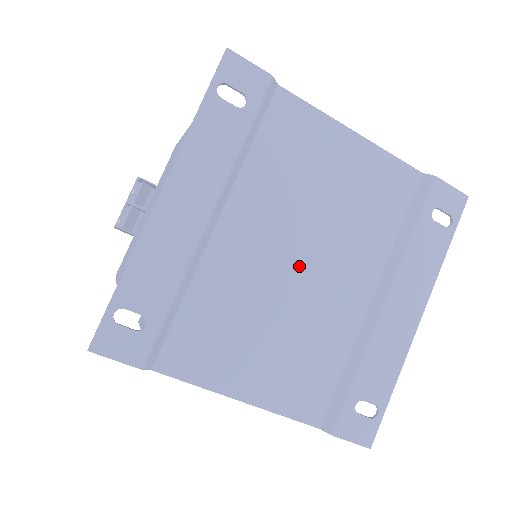
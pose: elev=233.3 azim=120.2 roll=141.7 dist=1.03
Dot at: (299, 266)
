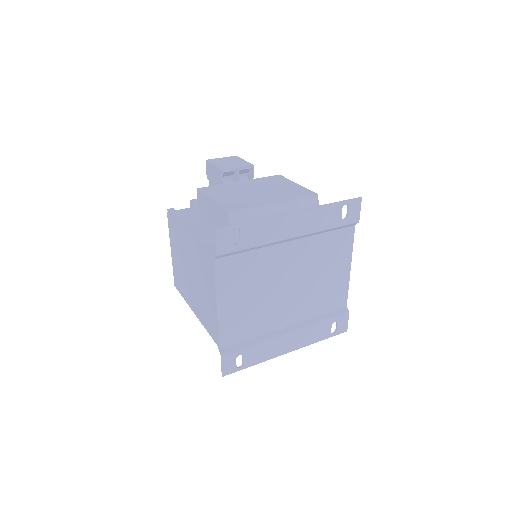
Dot at: (287, 286)
